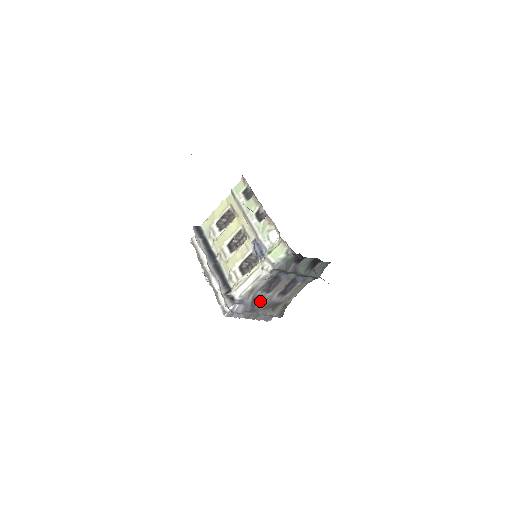
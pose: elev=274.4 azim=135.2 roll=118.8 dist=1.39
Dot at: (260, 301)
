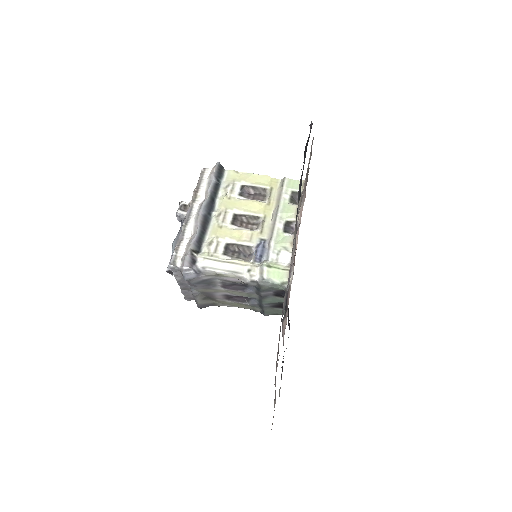
Dot at: (208, 285)
